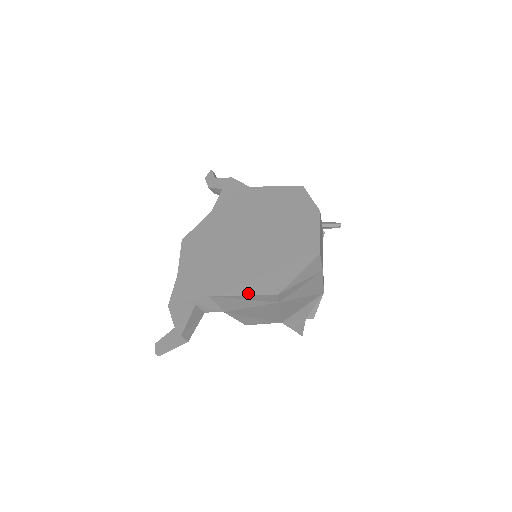
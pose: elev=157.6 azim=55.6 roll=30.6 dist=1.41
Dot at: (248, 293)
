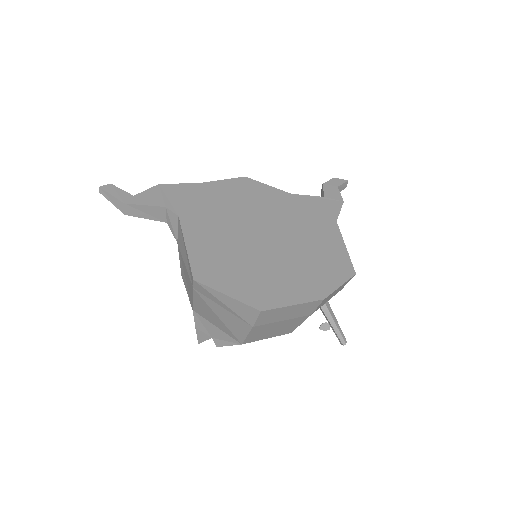
Dot at: (190, 251)
